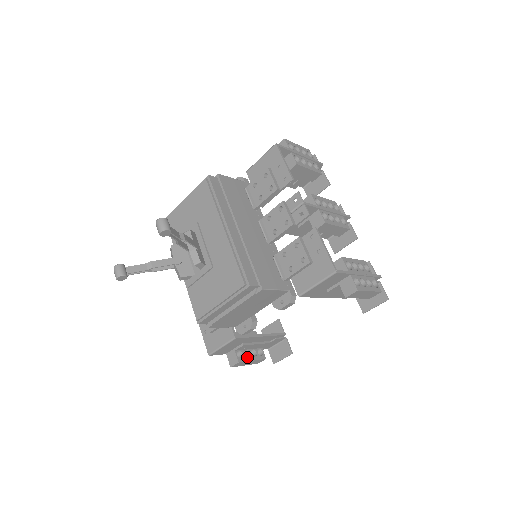
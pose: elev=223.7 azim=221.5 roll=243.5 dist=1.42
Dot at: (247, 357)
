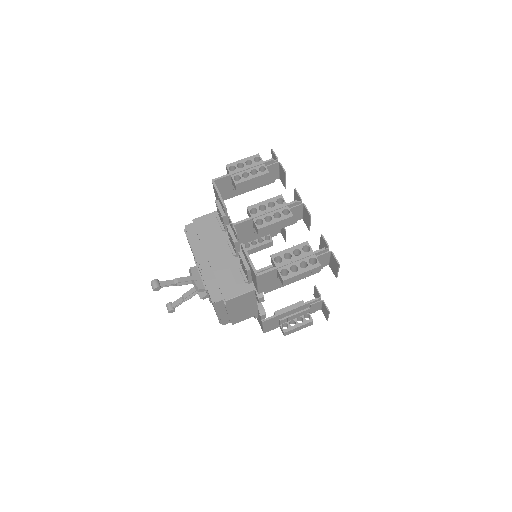
Dot at: (293, 326)
